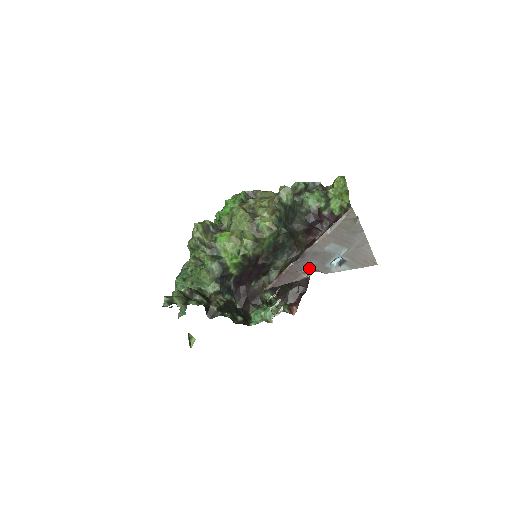
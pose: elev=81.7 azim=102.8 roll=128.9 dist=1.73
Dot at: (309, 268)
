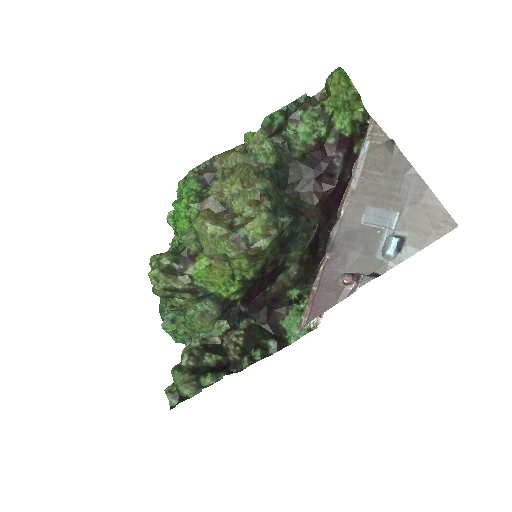
Dot at: (351, 269)
